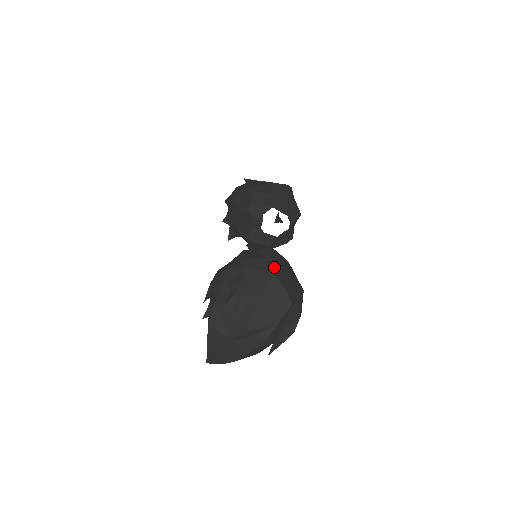
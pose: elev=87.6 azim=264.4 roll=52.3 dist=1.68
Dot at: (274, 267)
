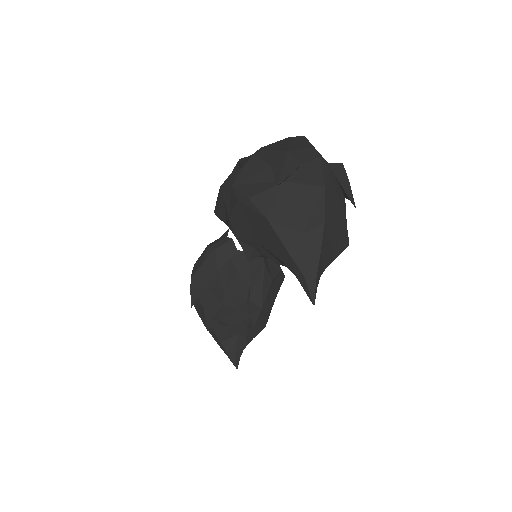
Dot at: occluded
